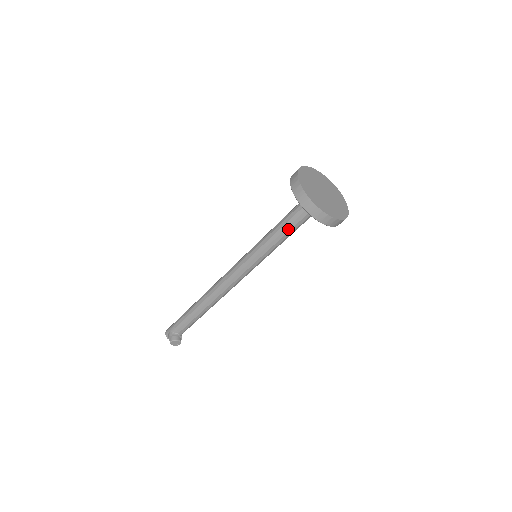
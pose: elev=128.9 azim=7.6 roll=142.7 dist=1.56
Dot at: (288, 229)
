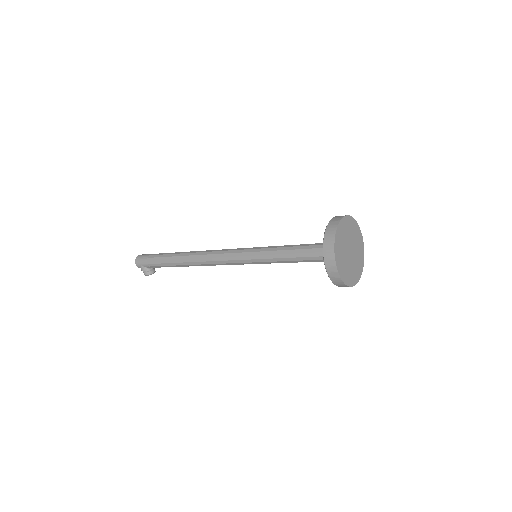
Dot at: occluded
